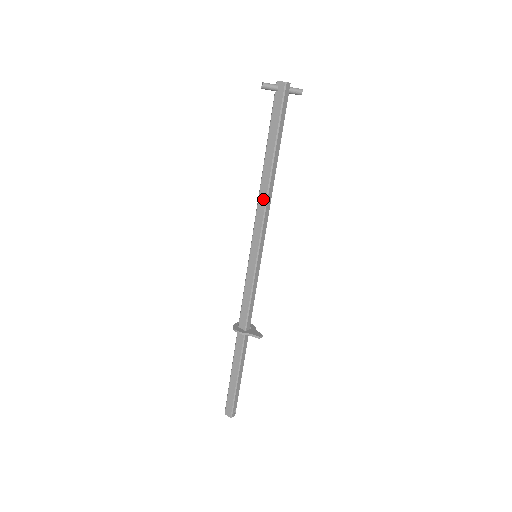
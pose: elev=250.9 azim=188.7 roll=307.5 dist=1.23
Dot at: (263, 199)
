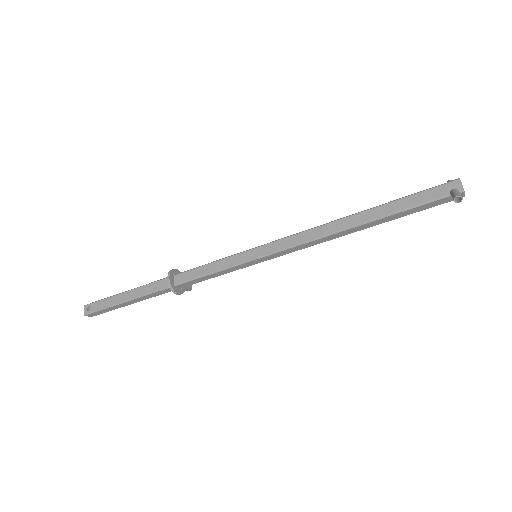
Dot at: (324, 241)
